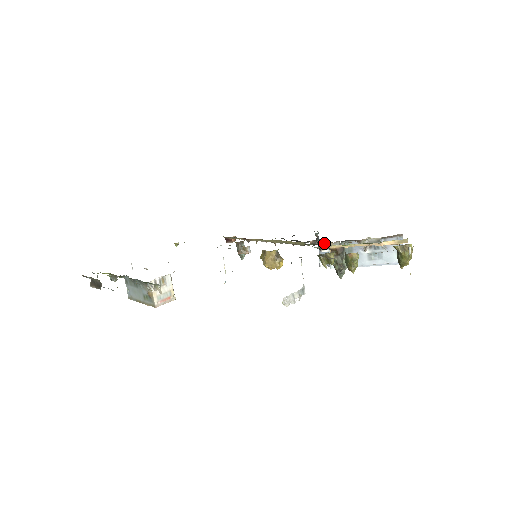
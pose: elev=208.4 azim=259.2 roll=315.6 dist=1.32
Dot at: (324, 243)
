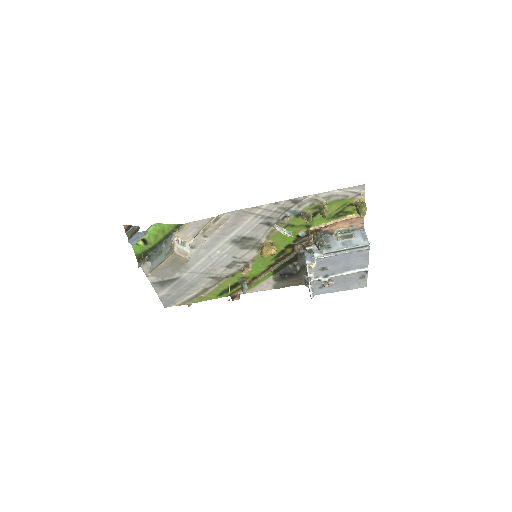
Dot at: (308, 243)
